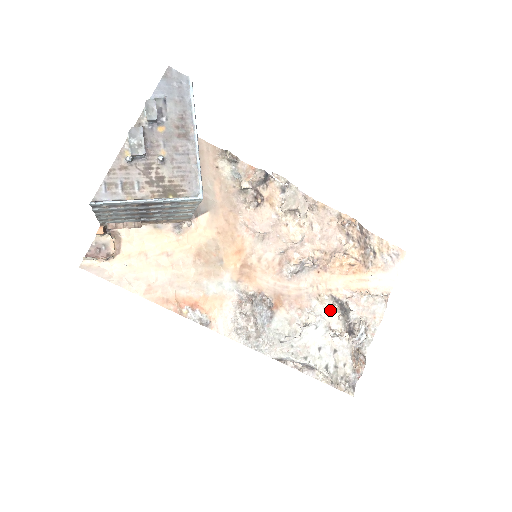
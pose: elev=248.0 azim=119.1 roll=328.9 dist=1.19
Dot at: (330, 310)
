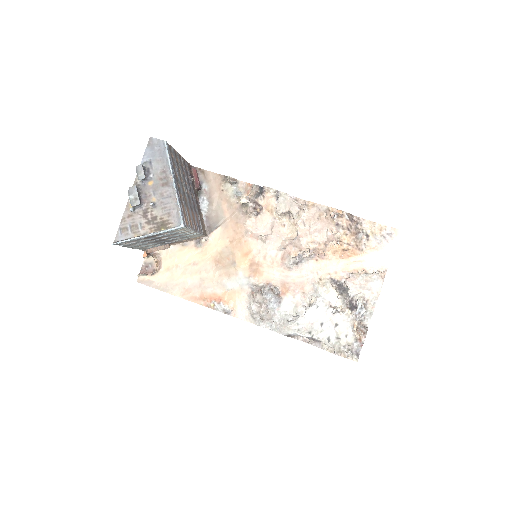
Dot at: (329, 291)
